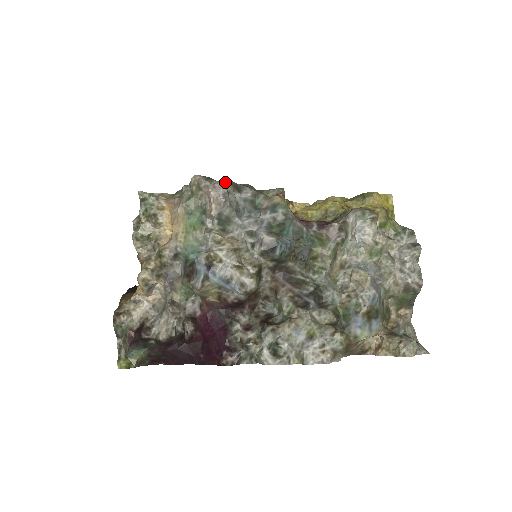
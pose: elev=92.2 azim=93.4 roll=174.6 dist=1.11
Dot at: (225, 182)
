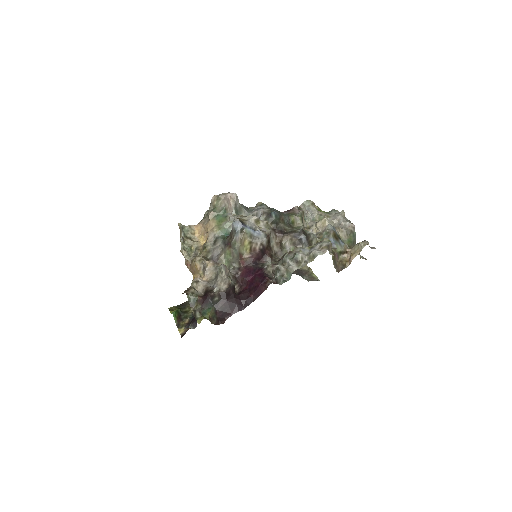
Dot at: occluded
